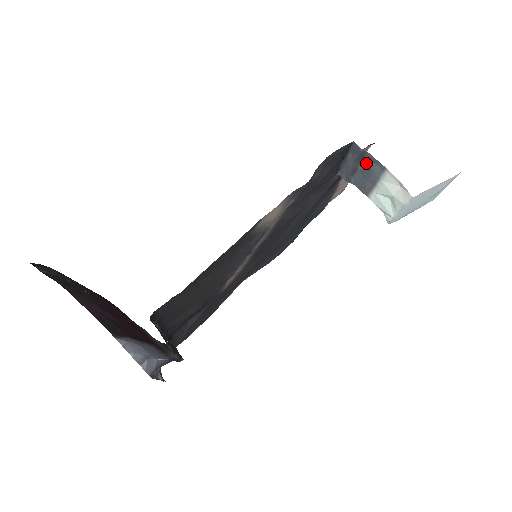
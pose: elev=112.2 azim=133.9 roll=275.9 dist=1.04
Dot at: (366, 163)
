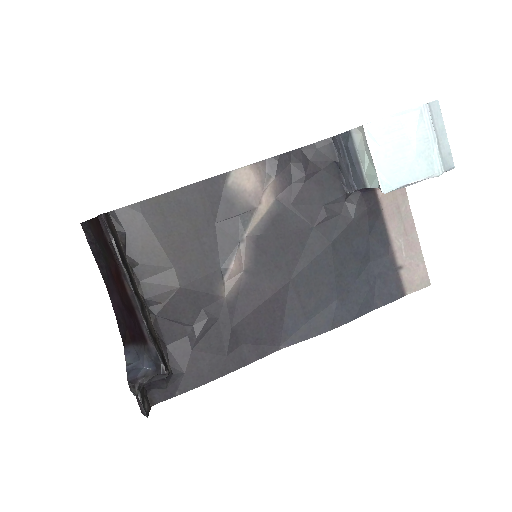
Dot at: (346, 148)
